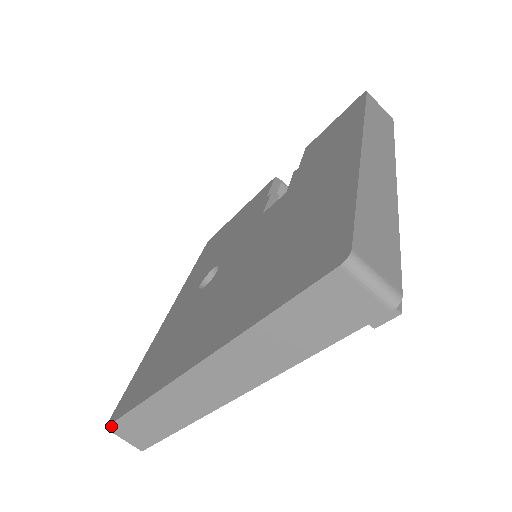
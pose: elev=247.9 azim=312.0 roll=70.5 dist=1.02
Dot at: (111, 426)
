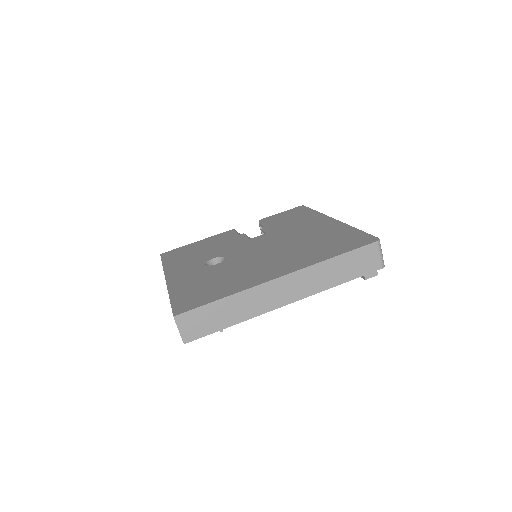
Dot at: (180, 315)
